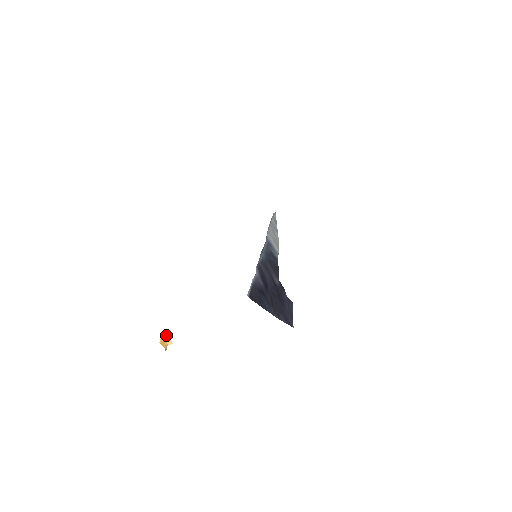
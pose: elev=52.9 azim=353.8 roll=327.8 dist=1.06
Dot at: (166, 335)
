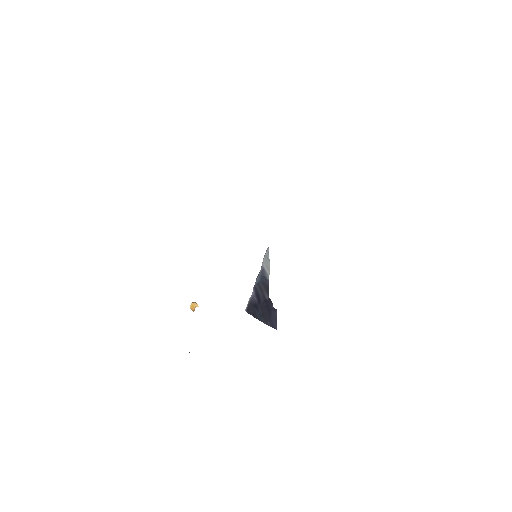
Dot at: (195, 302)
